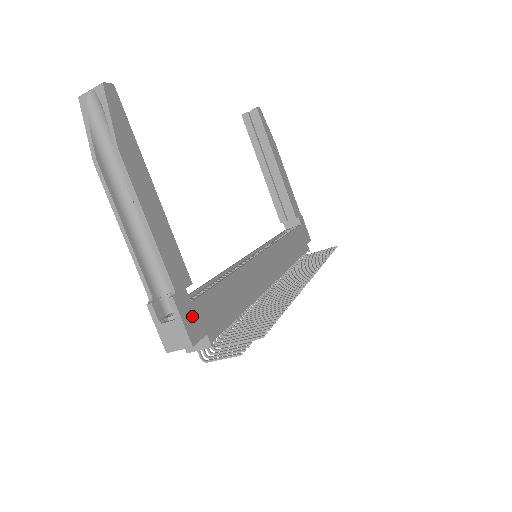
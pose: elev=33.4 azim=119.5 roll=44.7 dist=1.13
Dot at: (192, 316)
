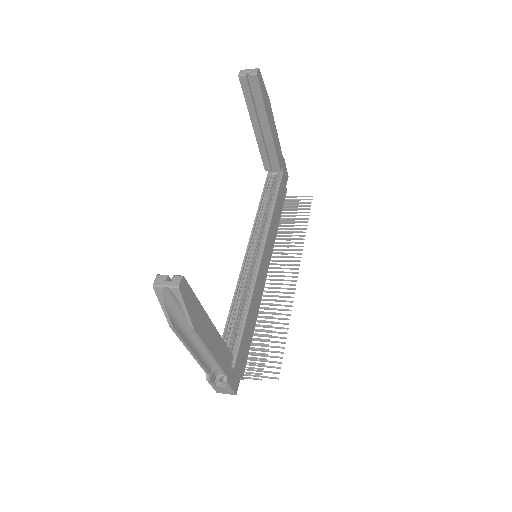
Dot at: (235, 377)
